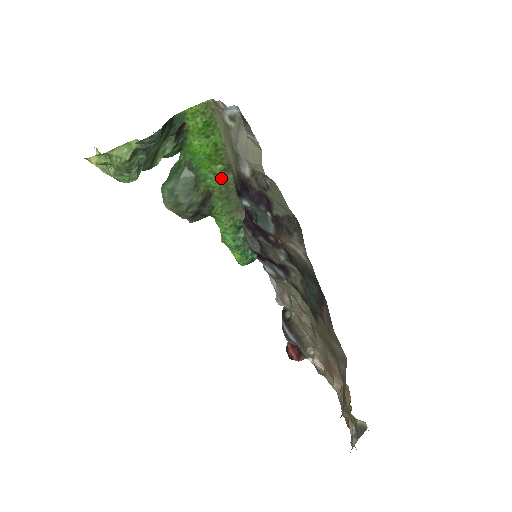
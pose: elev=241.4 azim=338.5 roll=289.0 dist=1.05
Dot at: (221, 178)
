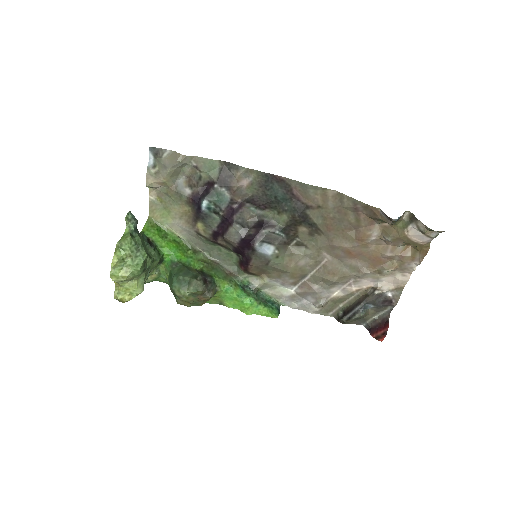
Dot at: (197, 259)
